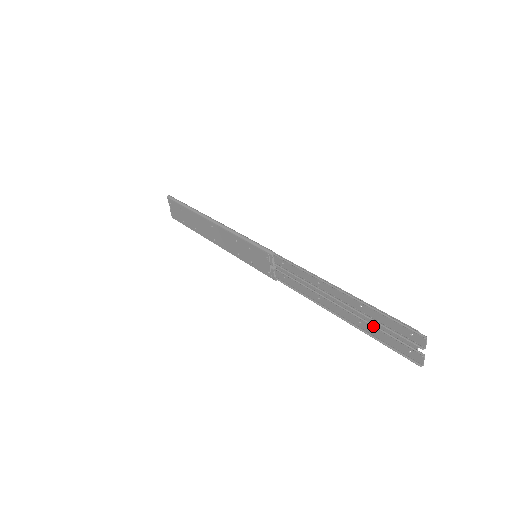
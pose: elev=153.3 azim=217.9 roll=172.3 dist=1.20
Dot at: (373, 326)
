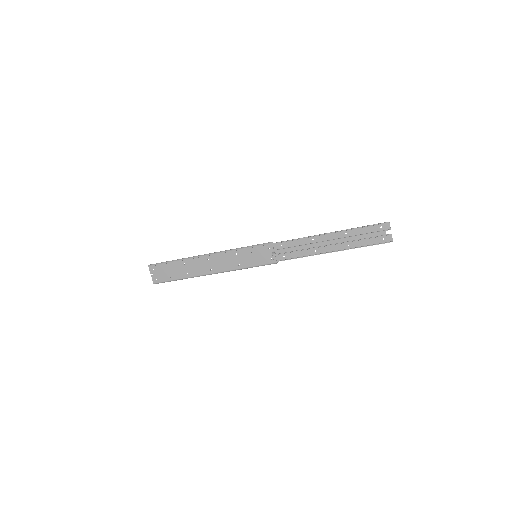
Dot at: (358, 240)
